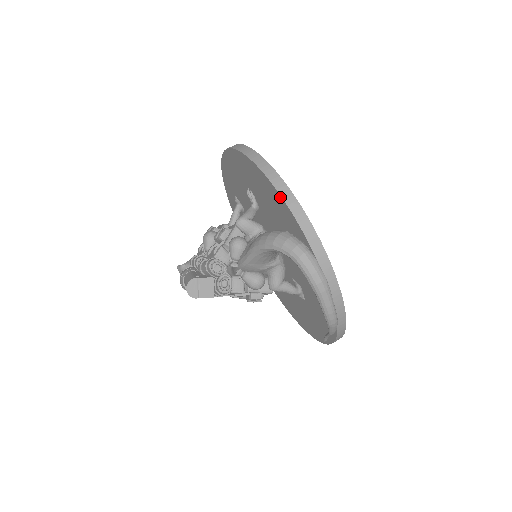
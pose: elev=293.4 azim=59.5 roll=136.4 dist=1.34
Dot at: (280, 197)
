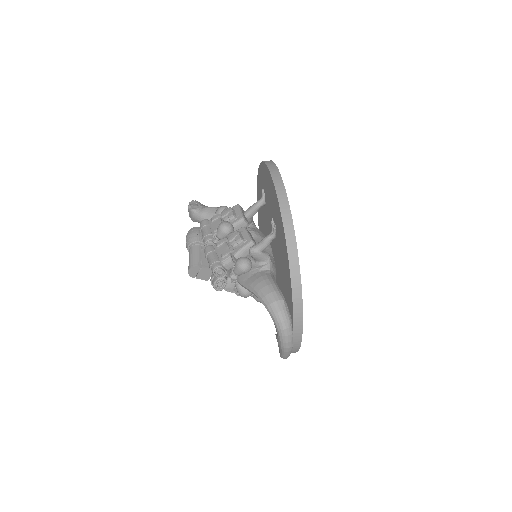
Dot at: (290, 282)
